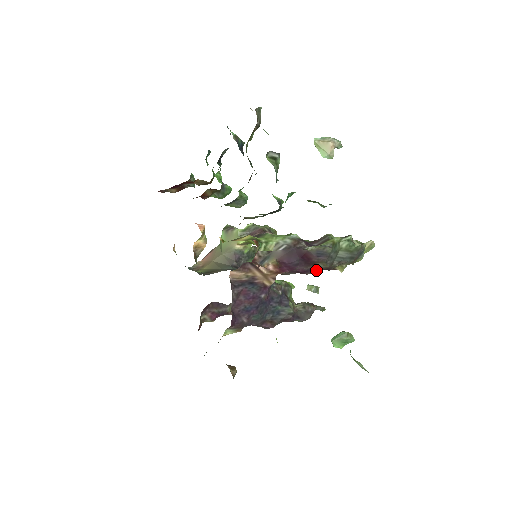
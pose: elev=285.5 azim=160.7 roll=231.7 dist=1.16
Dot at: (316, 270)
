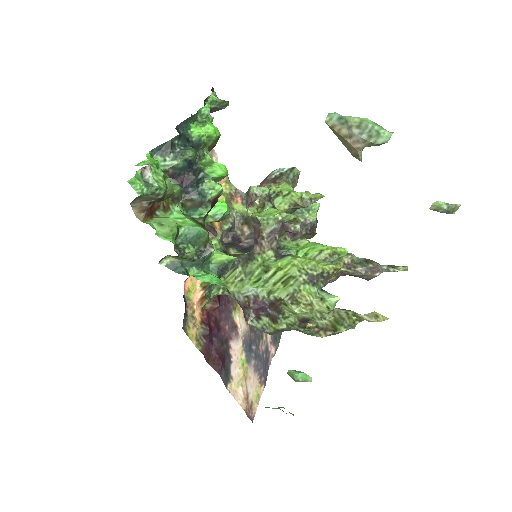
Dot at: occluded
